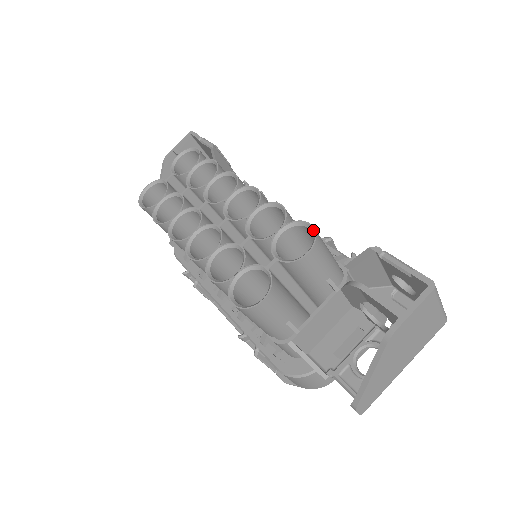
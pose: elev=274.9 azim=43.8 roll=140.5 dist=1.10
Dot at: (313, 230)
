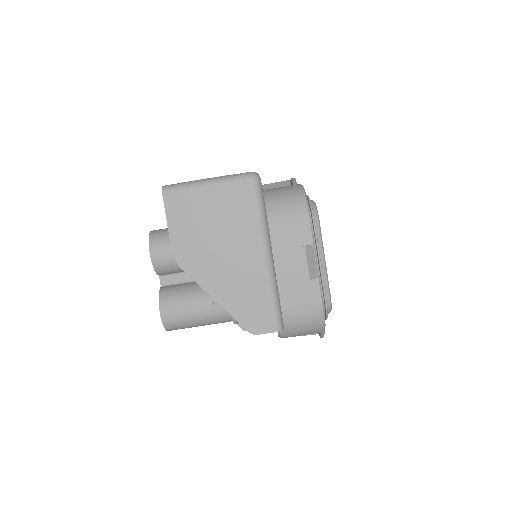
Dot at: (150, 234)
